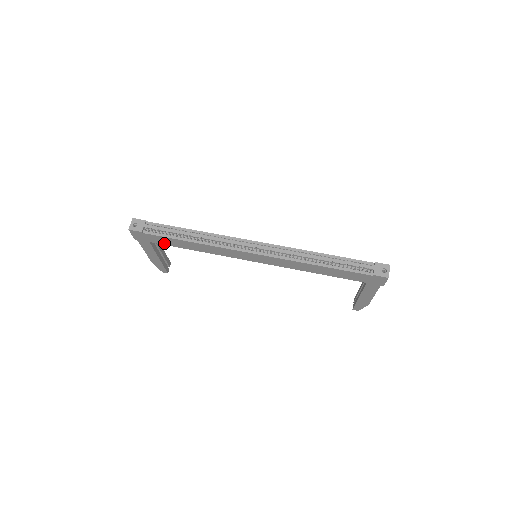
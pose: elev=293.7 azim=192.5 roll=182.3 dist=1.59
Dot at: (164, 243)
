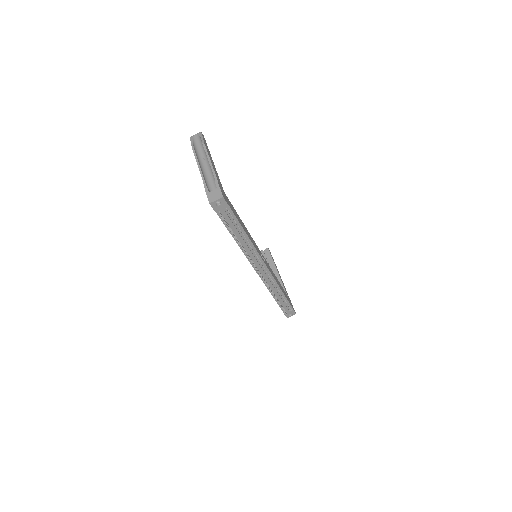
Dot at: occluded
